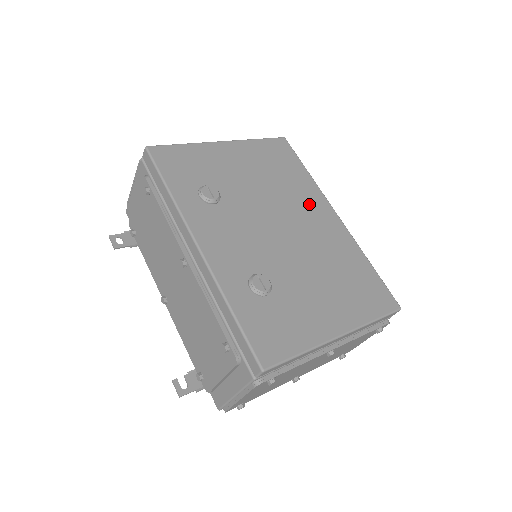
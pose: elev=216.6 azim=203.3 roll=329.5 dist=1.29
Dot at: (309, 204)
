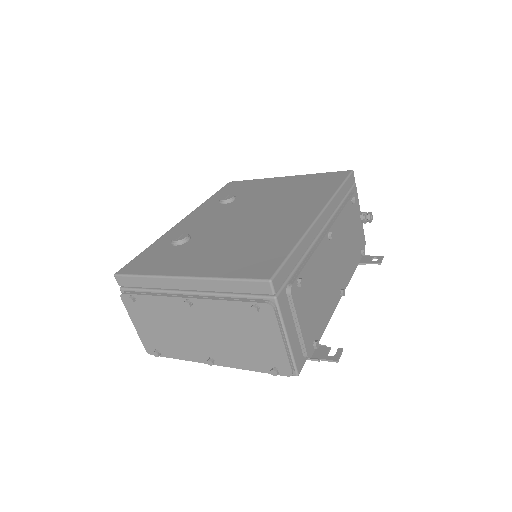
Dot at: (300, 206)
